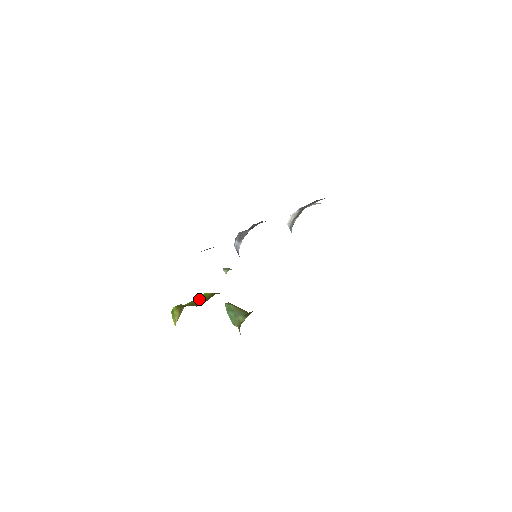
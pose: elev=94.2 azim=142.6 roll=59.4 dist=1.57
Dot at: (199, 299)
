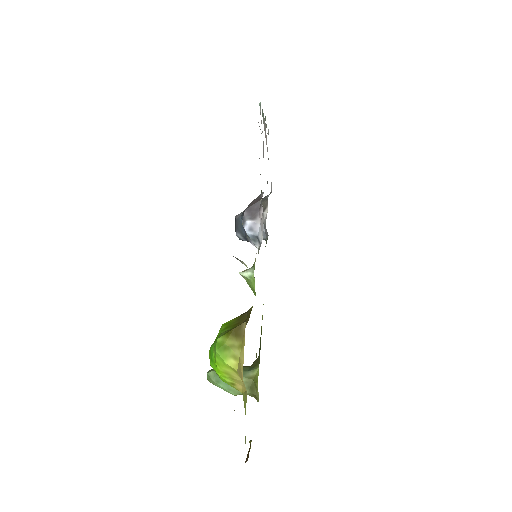
Dot at: (228, 329)
